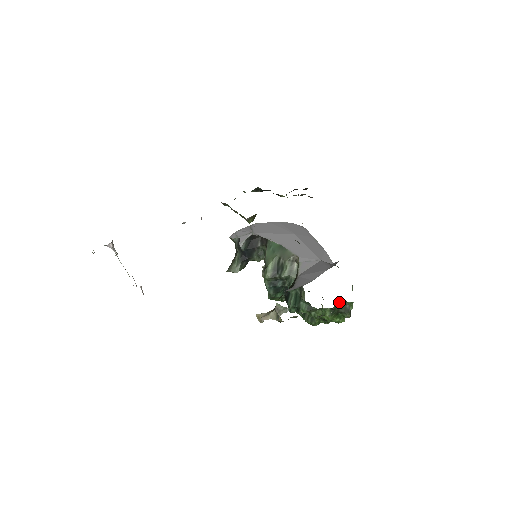
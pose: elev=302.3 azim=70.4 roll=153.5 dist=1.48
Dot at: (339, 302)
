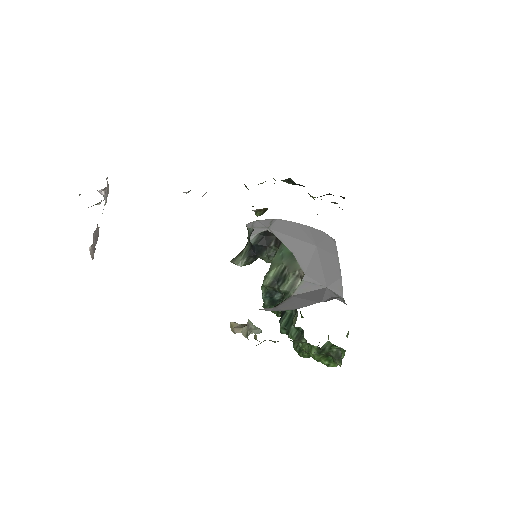
Dot at: (330, 344)
